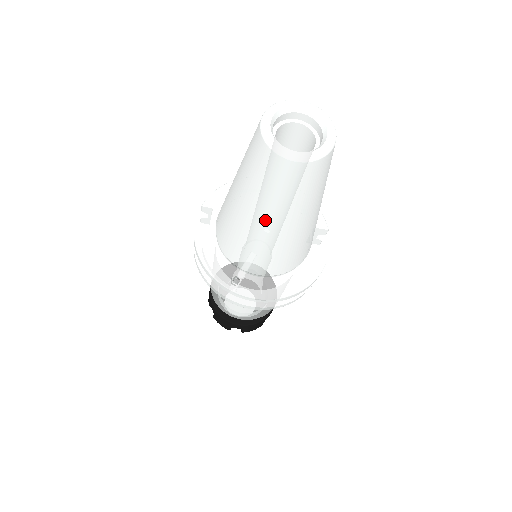
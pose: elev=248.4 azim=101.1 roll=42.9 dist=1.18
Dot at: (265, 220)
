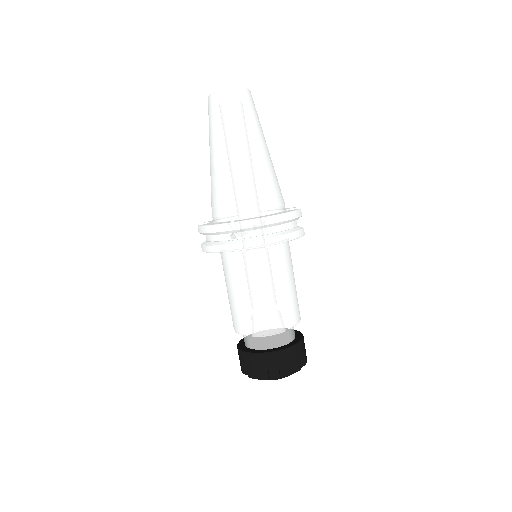
Dot at: (230, 147)
